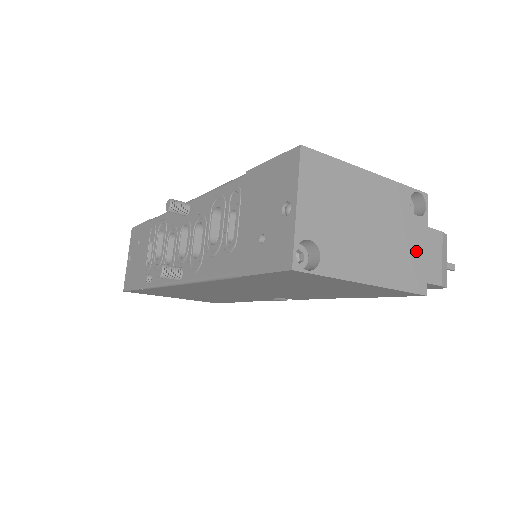
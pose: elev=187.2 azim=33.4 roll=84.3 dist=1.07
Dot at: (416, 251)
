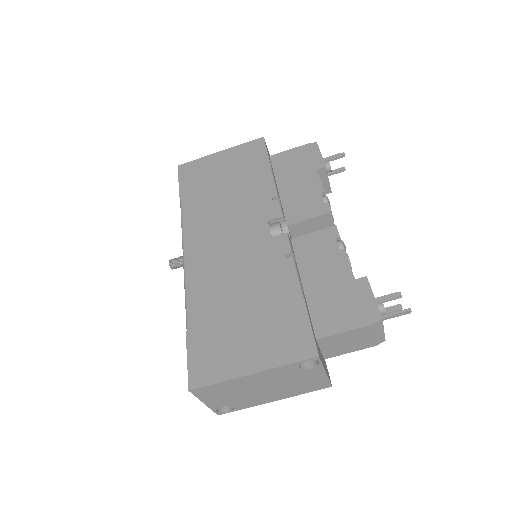
Dot at: (315, 379)
